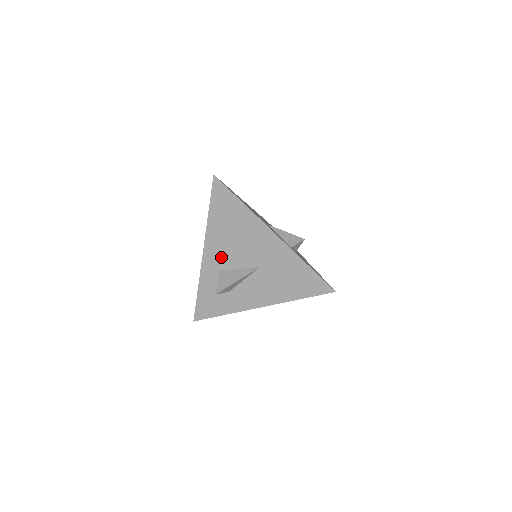
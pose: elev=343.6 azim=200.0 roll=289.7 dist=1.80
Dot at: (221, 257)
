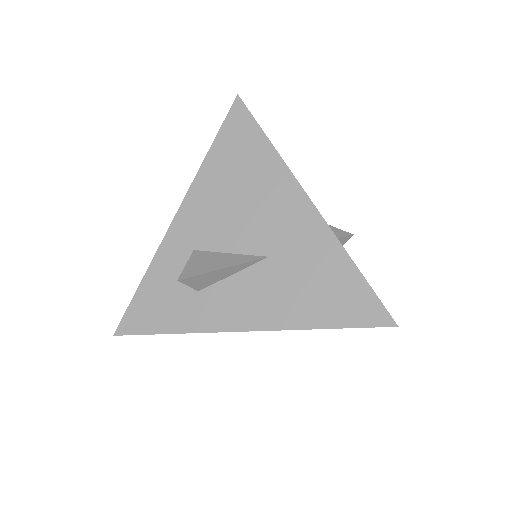
Dot at: (205, 227)
